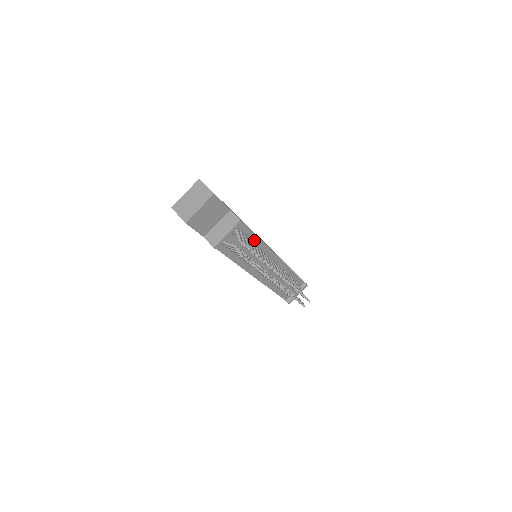
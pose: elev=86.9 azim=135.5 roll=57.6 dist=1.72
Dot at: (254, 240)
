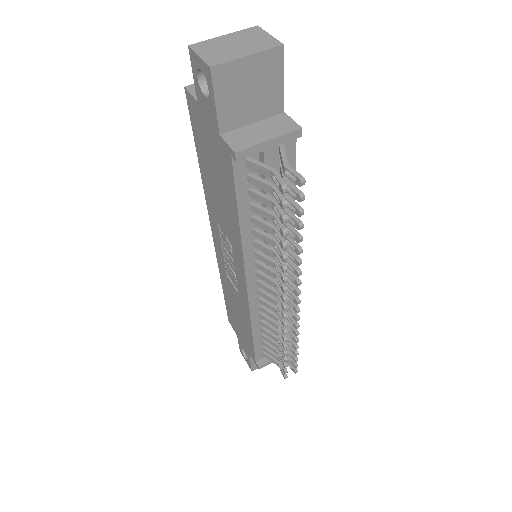
Dot at: occluded
